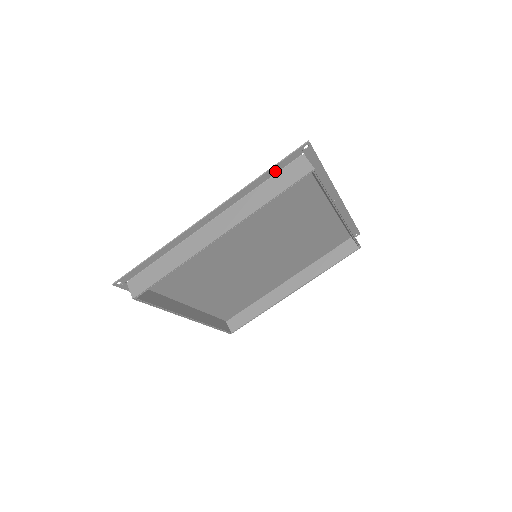
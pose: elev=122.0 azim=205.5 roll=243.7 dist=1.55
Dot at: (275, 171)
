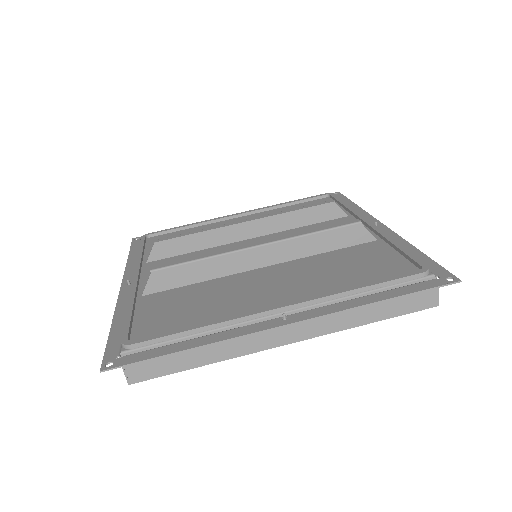
Dot at: (398, 291)
